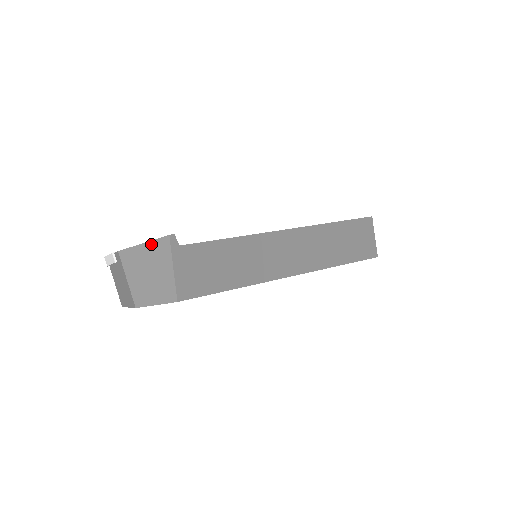
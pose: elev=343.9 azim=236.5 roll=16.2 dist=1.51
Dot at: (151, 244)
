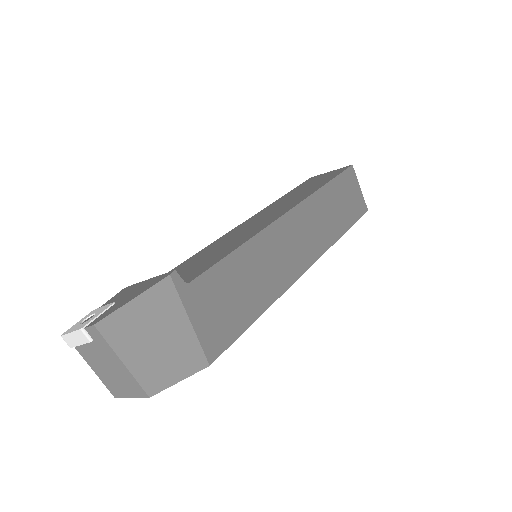
Dot at: (145, 297)
